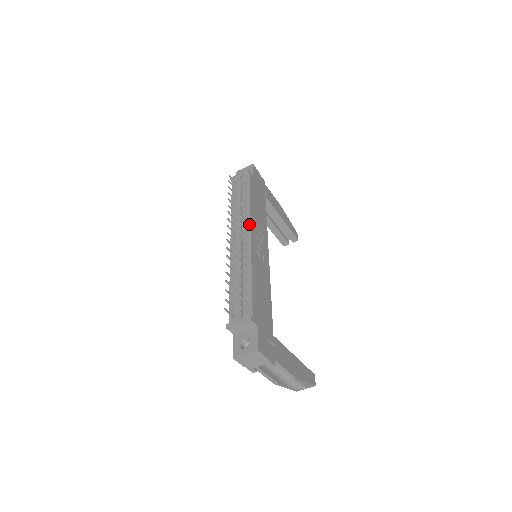
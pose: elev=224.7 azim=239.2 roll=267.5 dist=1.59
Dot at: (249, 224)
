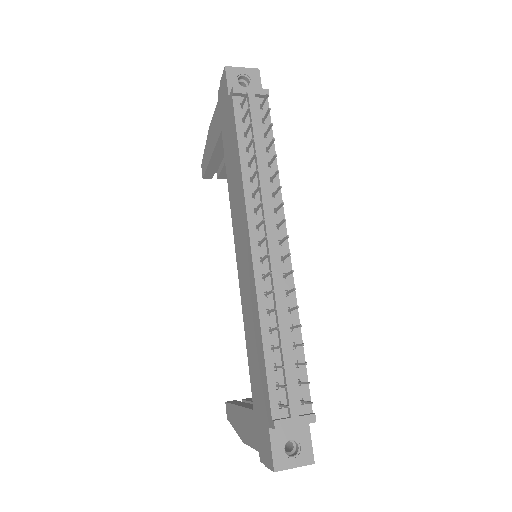
Dot at: occluded
